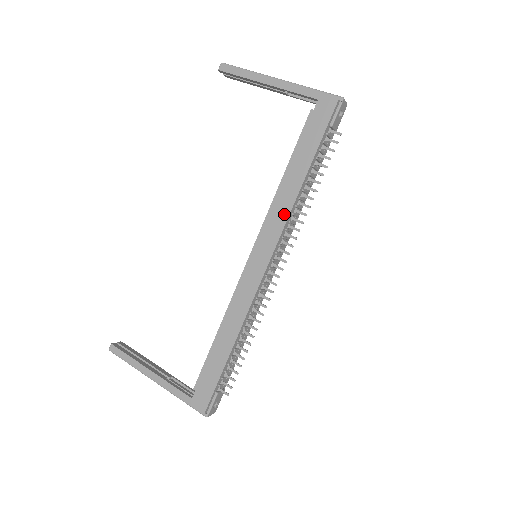
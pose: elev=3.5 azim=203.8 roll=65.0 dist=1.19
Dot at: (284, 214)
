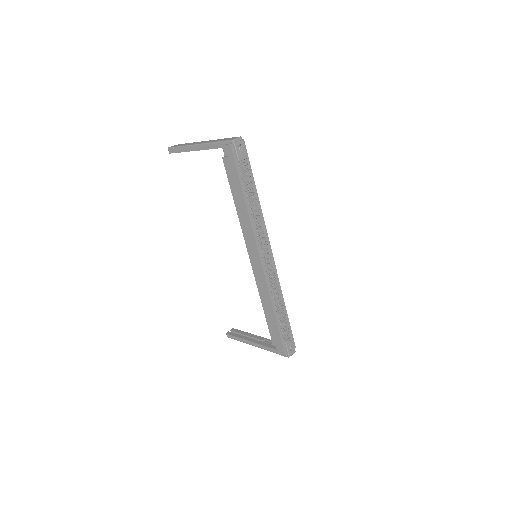
Dot at: (249, 229)
